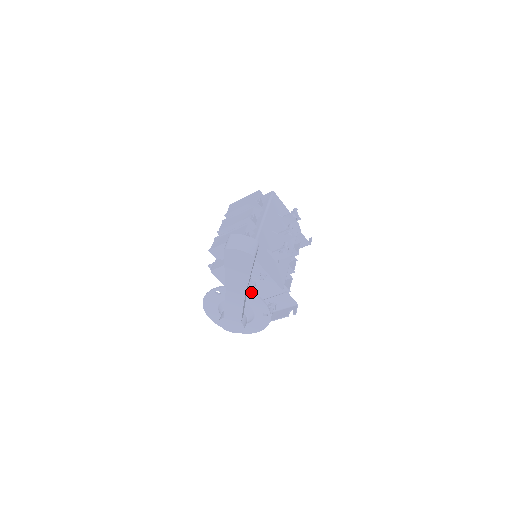
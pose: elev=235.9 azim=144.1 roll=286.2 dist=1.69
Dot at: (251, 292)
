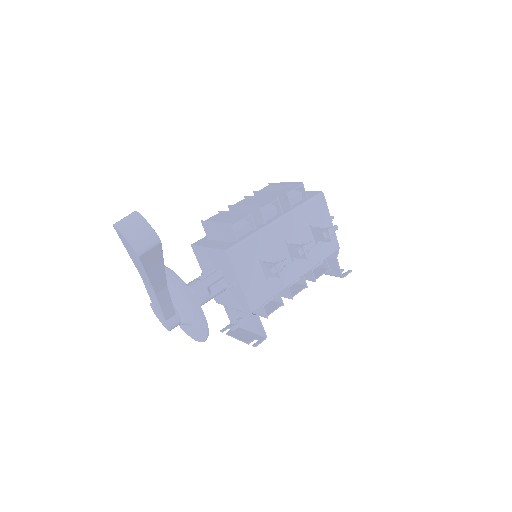
Dot at: (191, 293)
